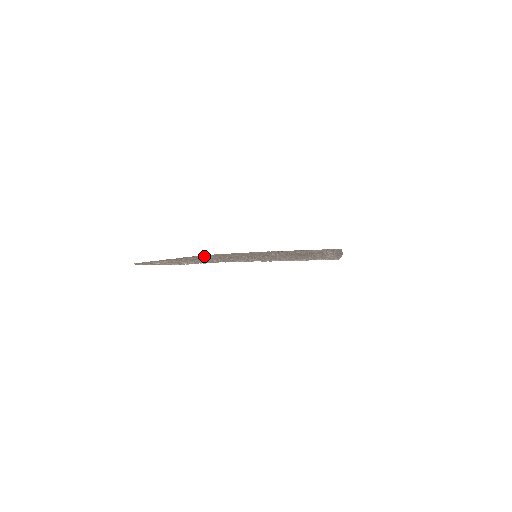
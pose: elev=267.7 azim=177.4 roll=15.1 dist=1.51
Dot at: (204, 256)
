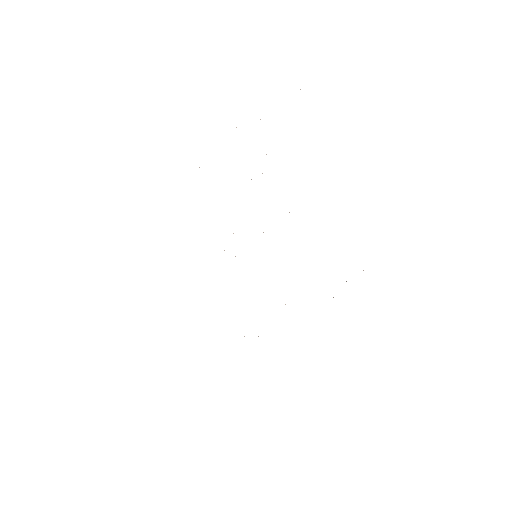
Dot at: occluded
